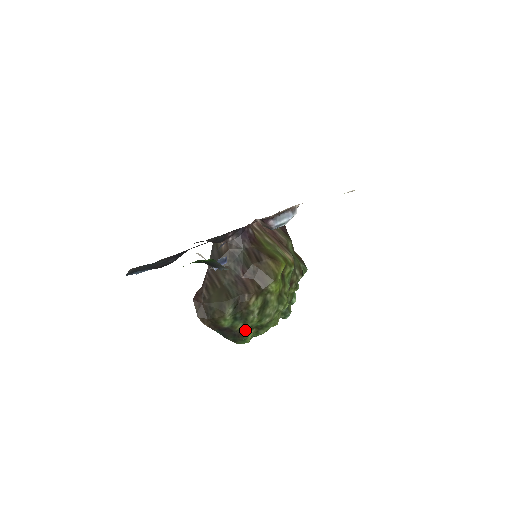
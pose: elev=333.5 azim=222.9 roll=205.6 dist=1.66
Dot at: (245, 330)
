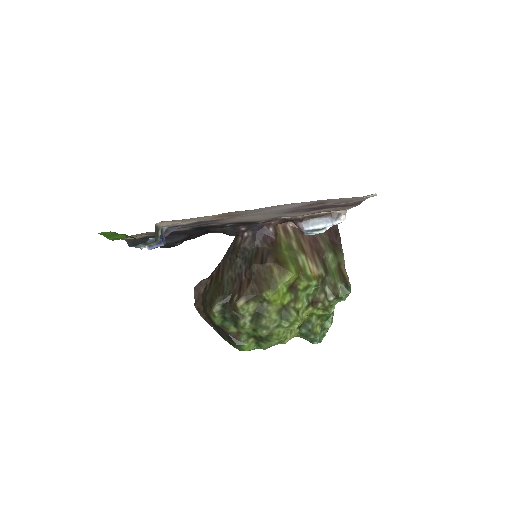
Dot at: (241, 336)
